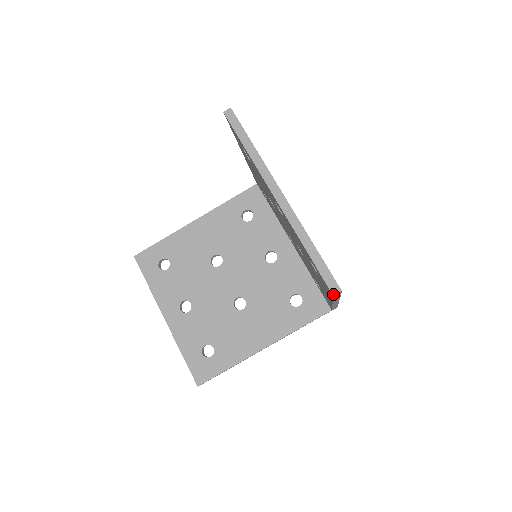
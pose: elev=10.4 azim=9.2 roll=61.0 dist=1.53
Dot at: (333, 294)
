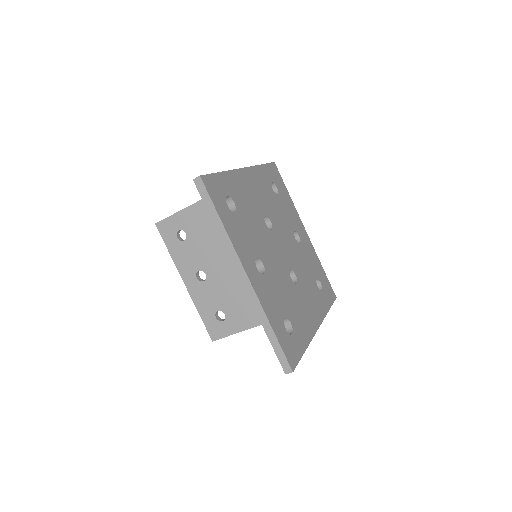
Dot at: (285, 373)
